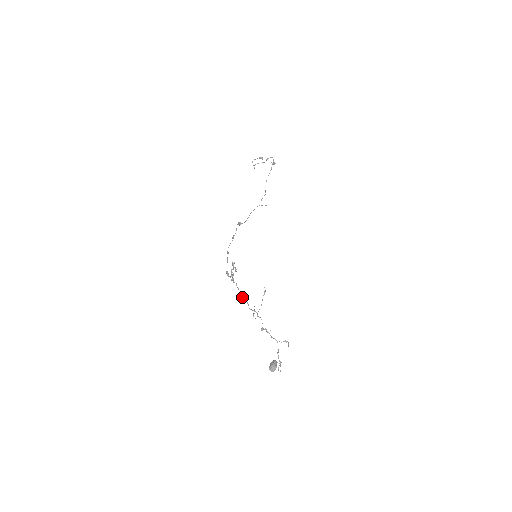
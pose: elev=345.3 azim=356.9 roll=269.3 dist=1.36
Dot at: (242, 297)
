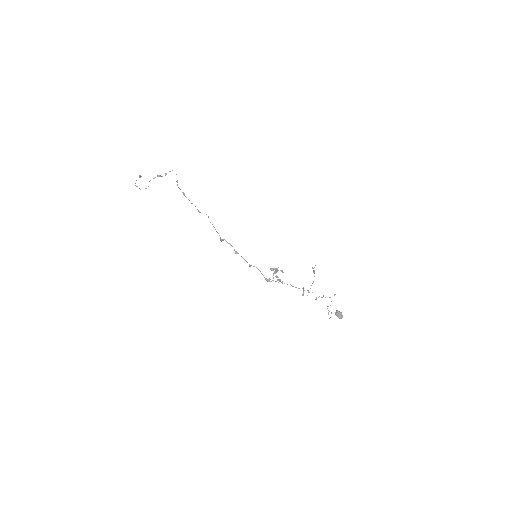
Dot at: (295, 287)
